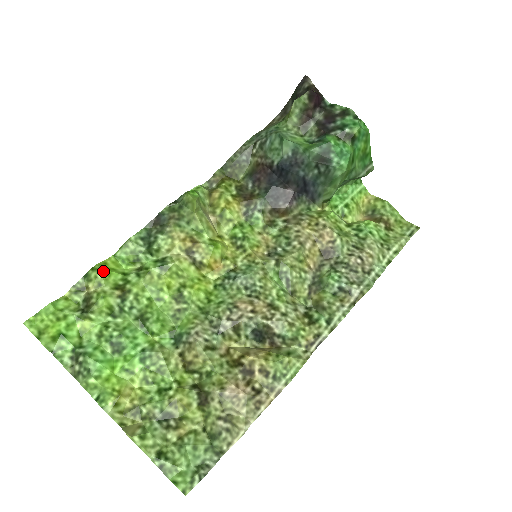
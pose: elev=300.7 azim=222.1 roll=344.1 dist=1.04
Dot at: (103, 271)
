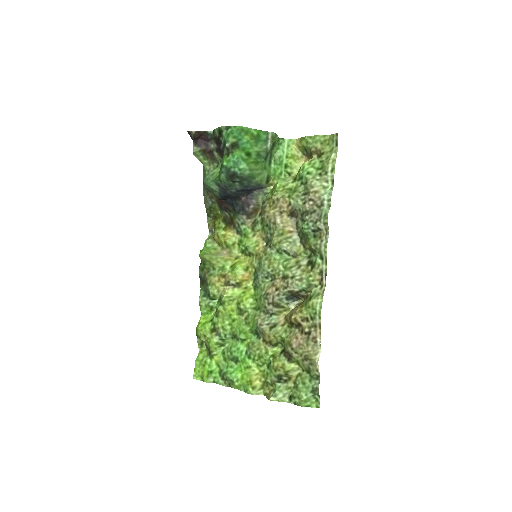
Dot at: (201, 328)
